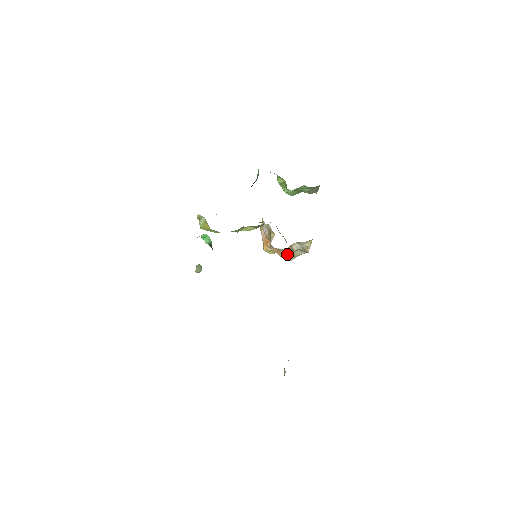
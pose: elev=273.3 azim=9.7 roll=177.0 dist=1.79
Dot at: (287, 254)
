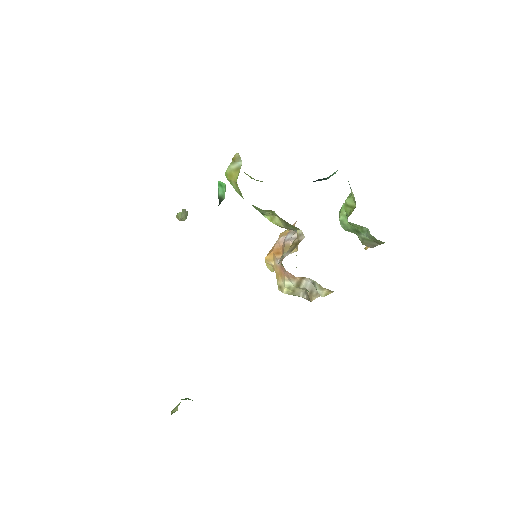
Dot at: (288, 283)
